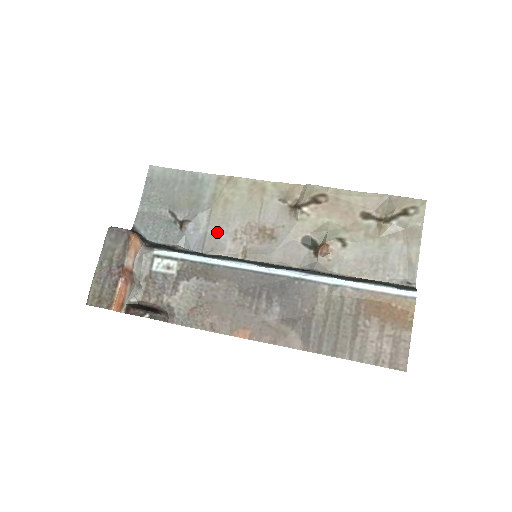
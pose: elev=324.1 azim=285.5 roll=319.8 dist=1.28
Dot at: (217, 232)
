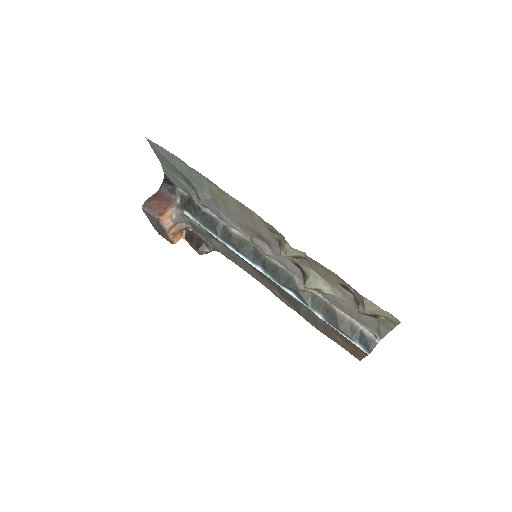
Dot at: (226, 215)
